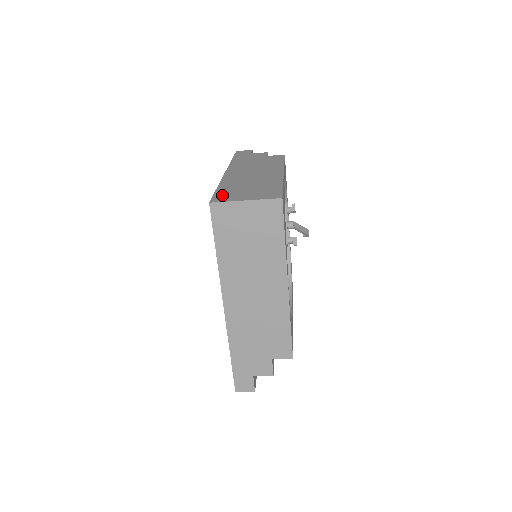
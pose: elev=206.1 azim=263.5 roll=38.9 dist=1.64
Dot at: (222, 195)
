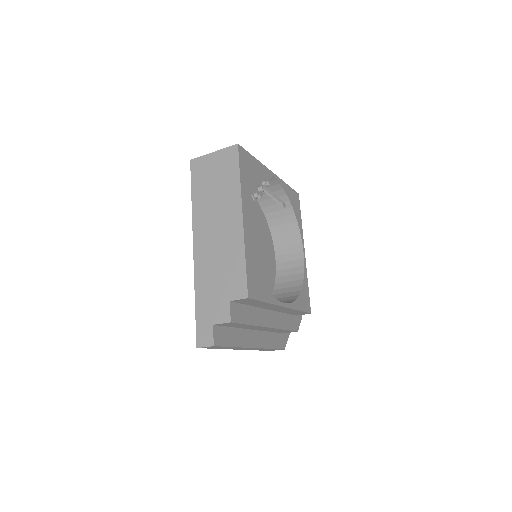
Dot at: occluded
